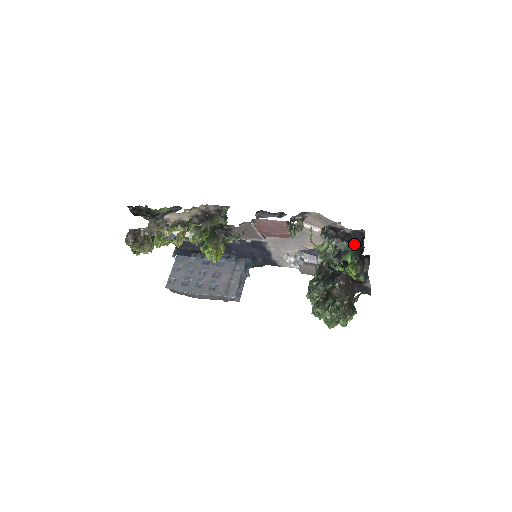
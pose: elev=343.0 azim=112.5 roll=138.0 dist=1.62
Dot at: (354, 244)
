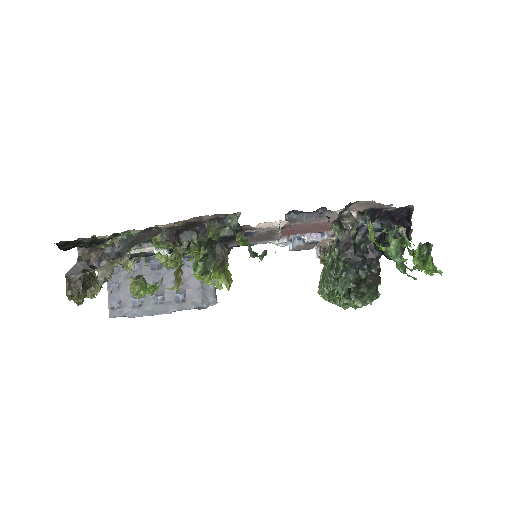
Dot at: (391, 220)
